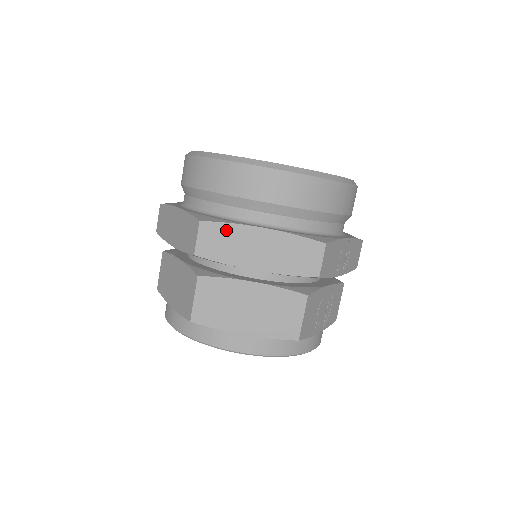
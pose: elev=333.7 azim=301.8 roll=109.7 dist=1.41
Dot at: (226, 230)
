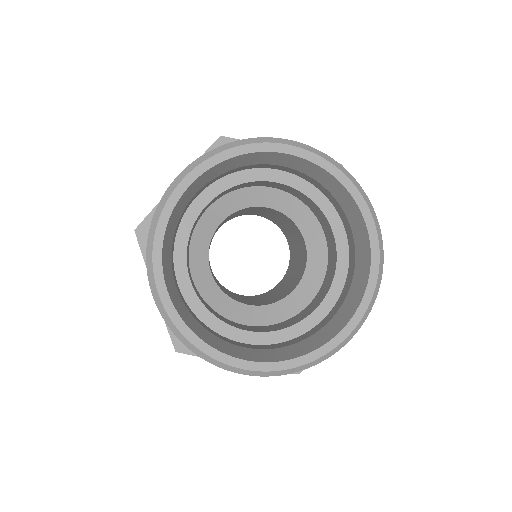
Dot at: occluded
